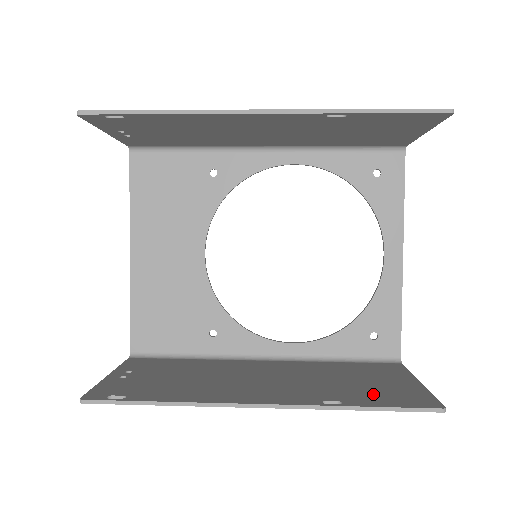
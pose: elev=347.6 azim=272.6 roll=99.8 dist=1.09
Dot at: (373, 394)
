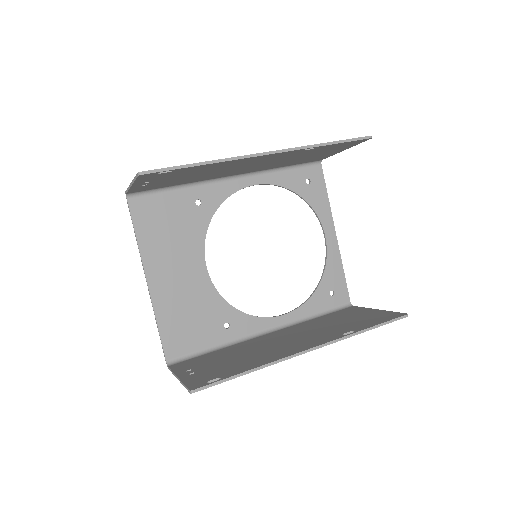
Dot at: (363, 322)
